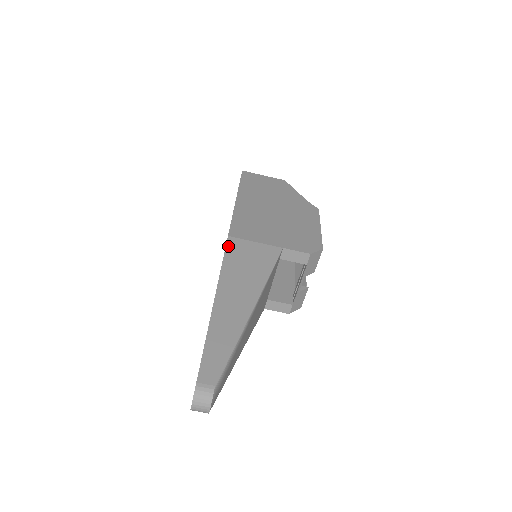
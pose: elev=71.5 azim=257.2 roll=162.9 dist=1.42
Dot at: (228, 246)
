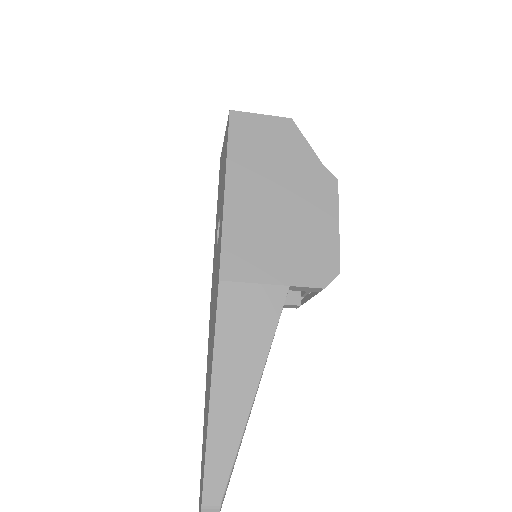
Dot at: (220, 299)
